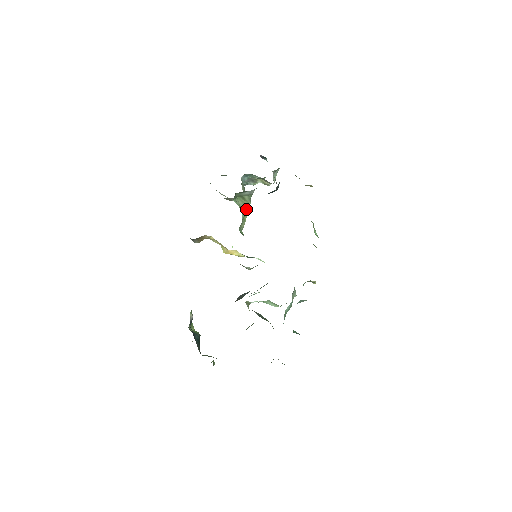
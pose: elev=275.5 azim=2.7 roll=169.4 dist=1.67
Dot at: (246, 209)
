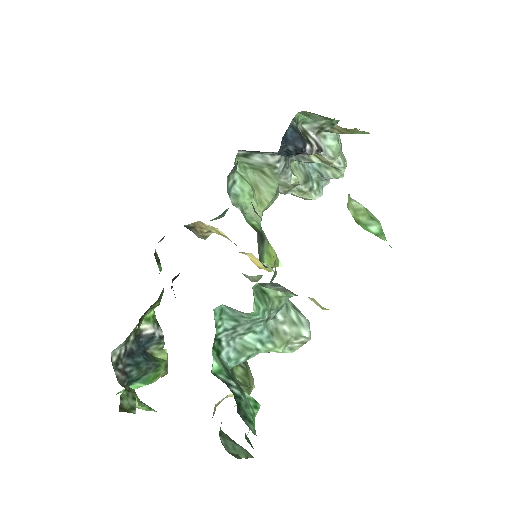
Dot at: (269, 190)
